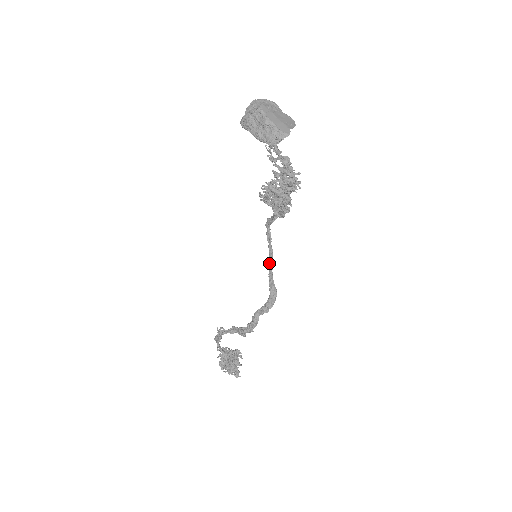
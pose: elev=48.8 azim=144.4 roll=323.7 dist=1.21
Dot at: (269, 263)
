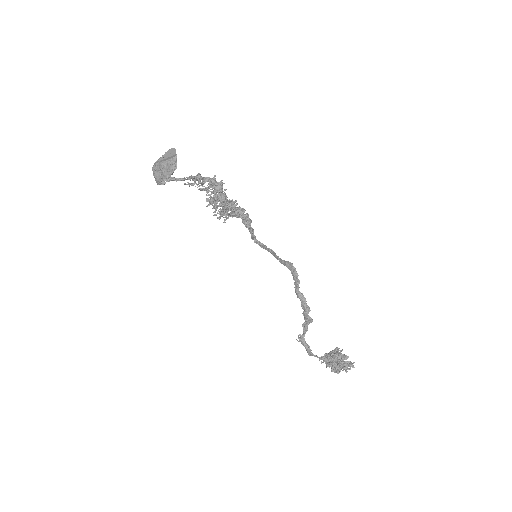
Dot at: occluded
